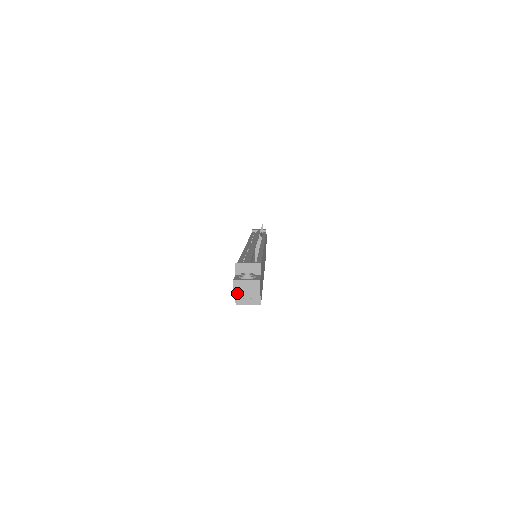
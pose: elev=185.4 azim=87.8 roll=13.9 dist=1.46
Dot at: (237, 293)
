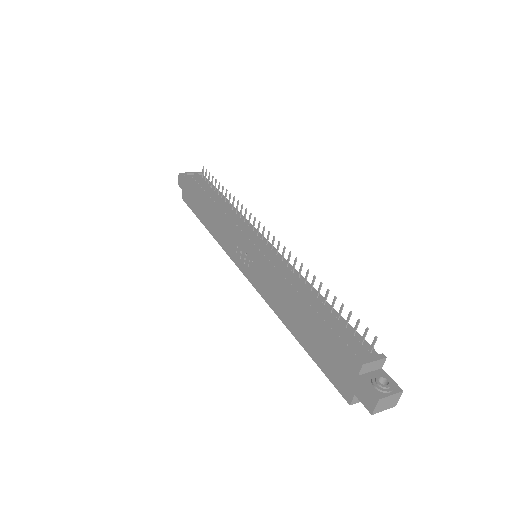
Dot at: (377, 410)
